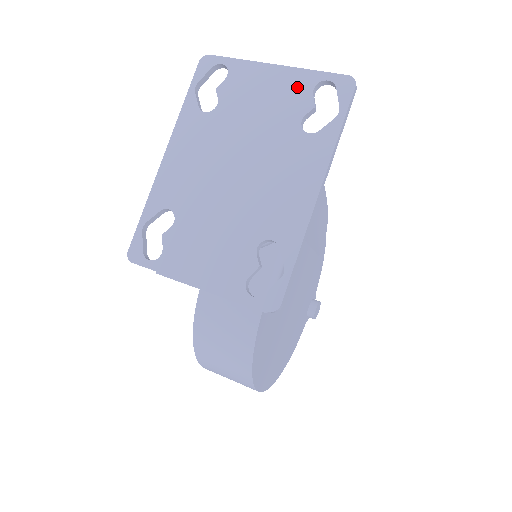
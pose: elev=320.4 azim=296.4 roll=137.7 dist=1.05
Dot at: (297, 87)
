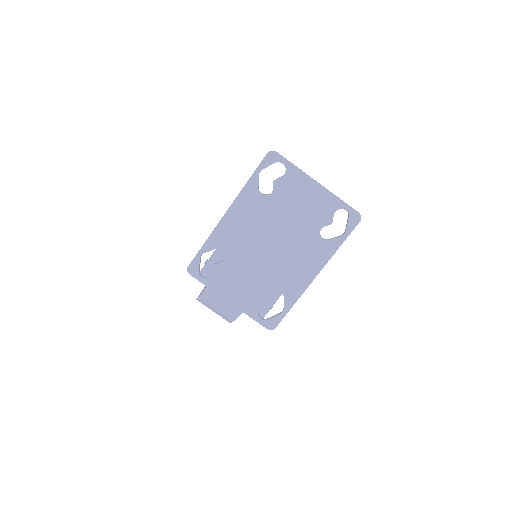
Dot at: (326, 206)
